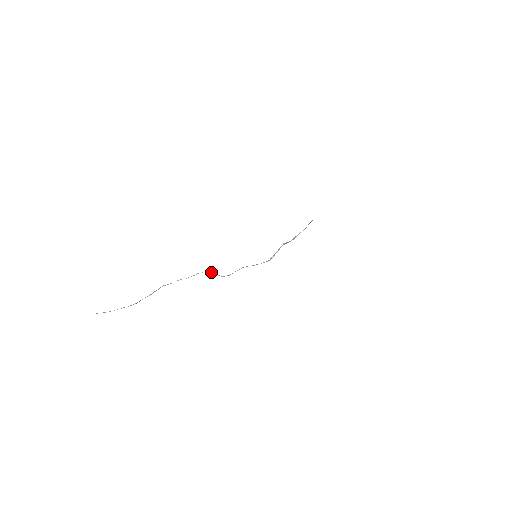
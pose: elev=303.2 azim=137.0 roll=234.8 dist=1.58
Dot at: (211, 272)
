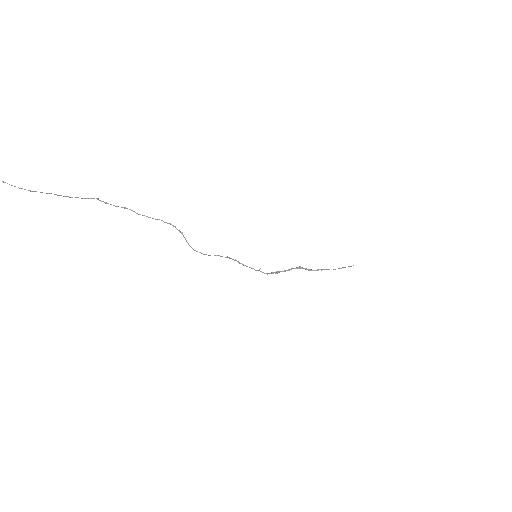
Dot at: occluded
